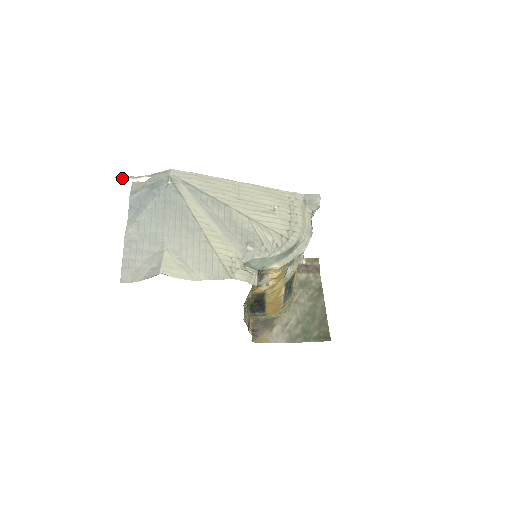
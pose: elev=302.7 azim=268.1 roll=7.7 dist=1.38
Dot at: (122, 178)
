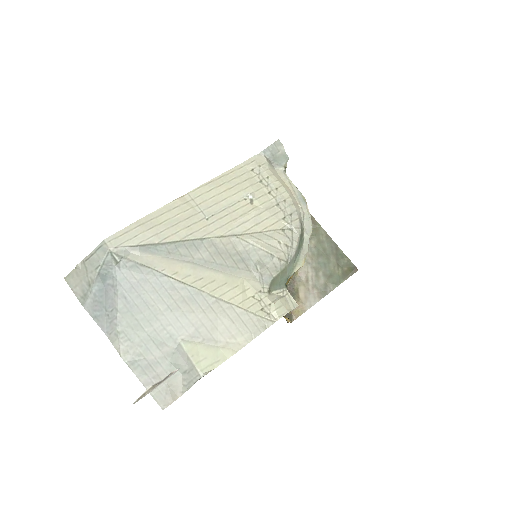
Dot at: (145, 394)
